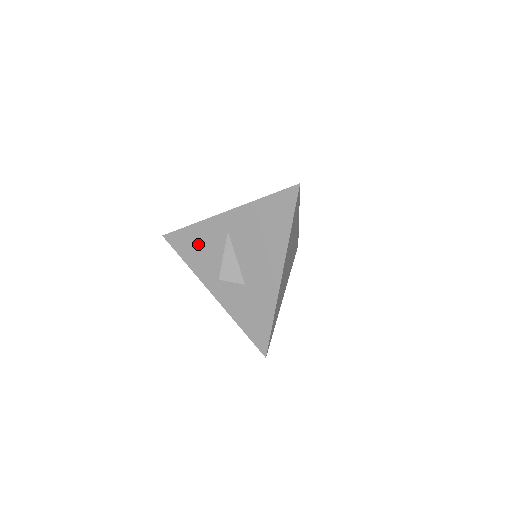
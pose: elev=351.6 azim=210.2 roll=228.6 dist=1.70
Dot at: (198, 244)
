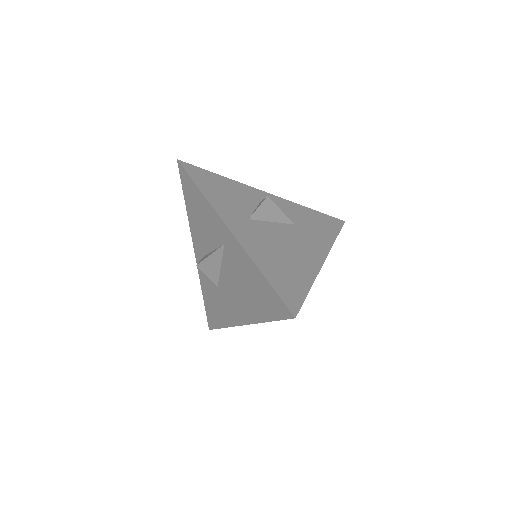
Dot at: (200, 212)
